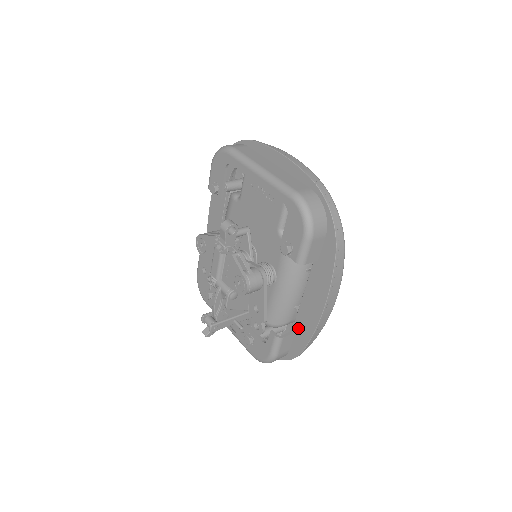
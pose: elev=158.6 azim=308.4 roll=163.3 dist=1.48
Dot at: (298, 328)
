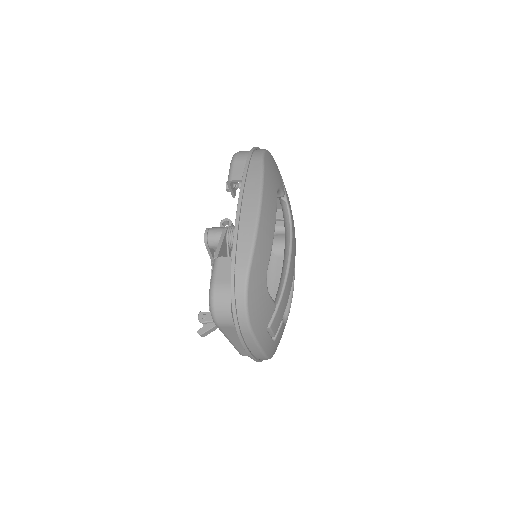
Dot at: occluded
